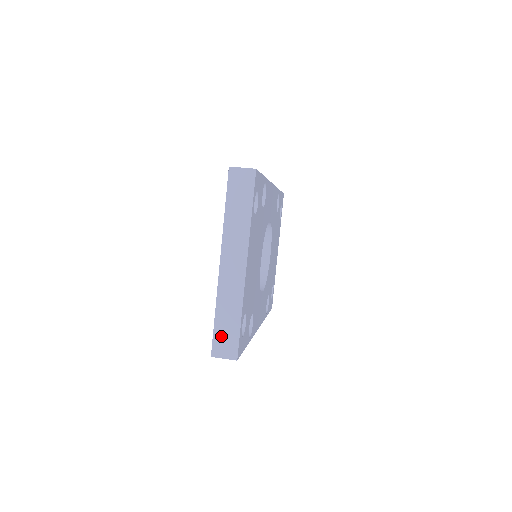
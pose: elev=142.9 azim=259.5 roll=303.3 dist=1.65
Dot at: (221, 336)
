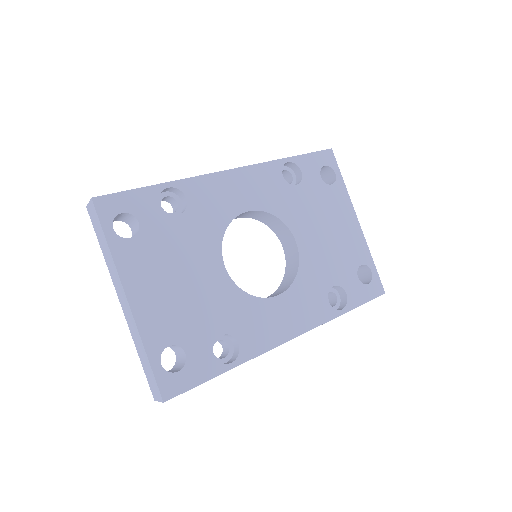
Dot at: (149, 378)
